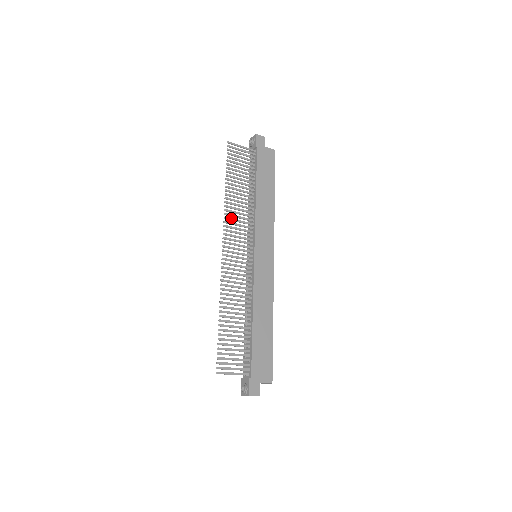
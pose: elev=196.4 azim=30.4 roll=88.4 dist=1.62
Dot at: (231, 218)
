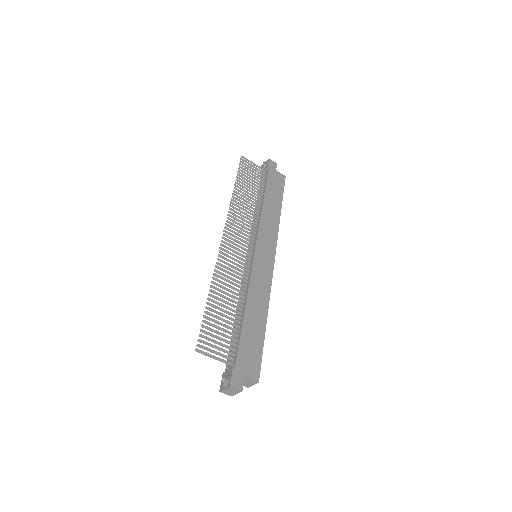
Dot at: (235, 214)
